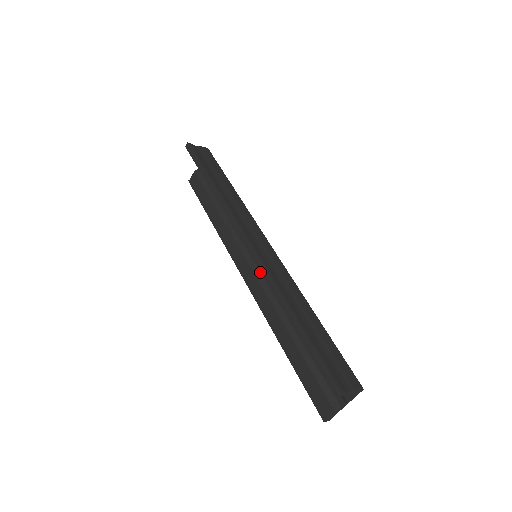
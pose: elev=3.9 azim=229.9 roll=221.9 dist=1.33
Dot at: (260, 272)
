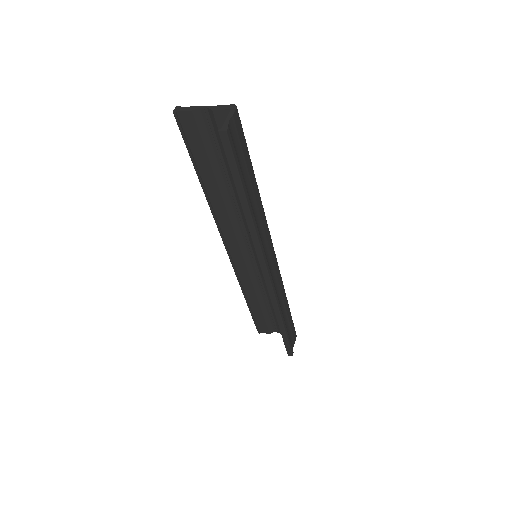
Dot at: (270, 297)
